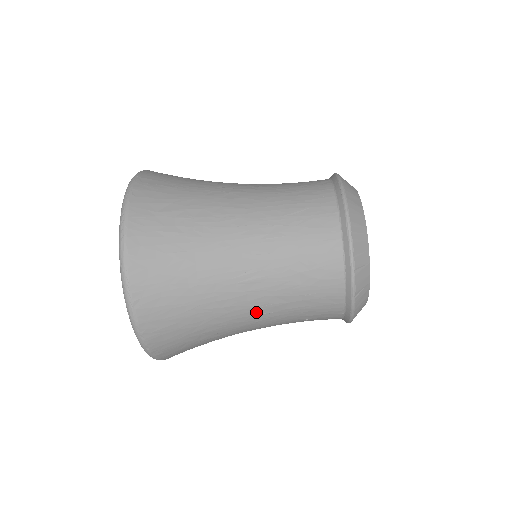
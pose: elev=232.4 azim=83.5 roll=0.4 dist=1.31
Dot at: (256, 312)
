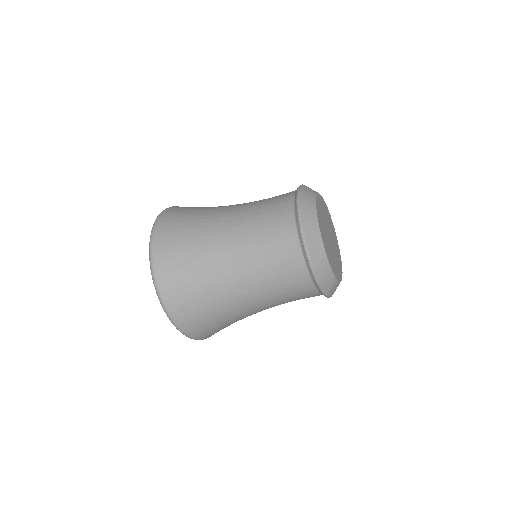
Dot at: (262, 308)
